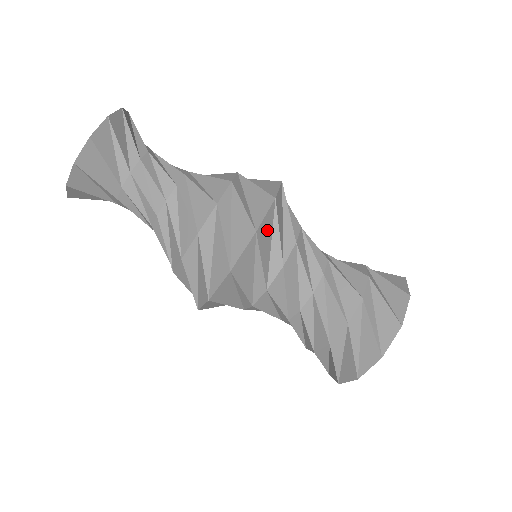
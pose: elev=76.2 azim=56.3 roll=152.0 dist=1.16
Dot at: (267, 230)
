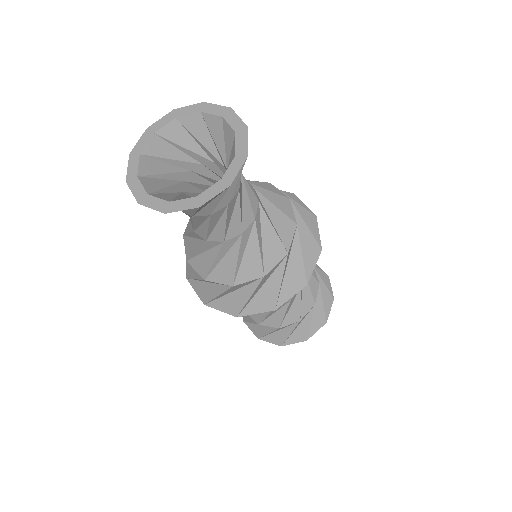
Dot at: occluded
